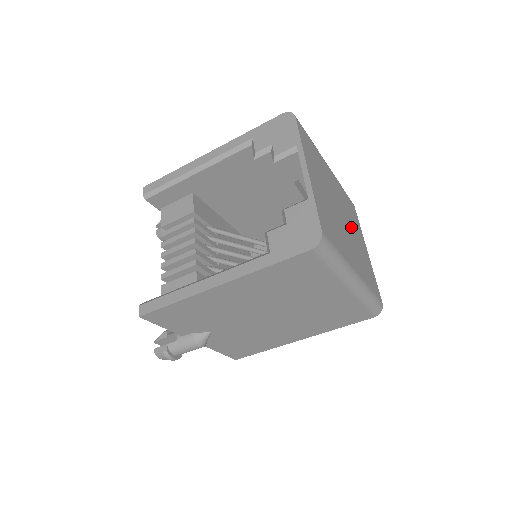
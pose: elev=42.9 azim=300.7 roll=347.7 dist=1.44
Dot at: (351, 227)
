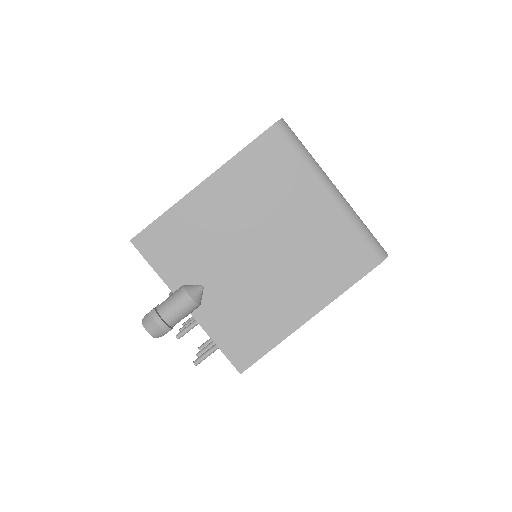
Dot at: occluded
